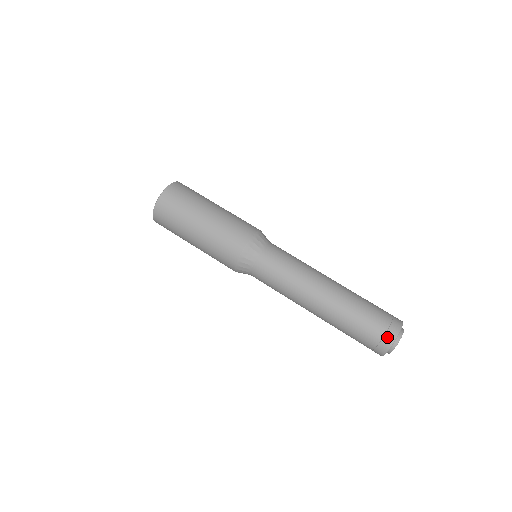
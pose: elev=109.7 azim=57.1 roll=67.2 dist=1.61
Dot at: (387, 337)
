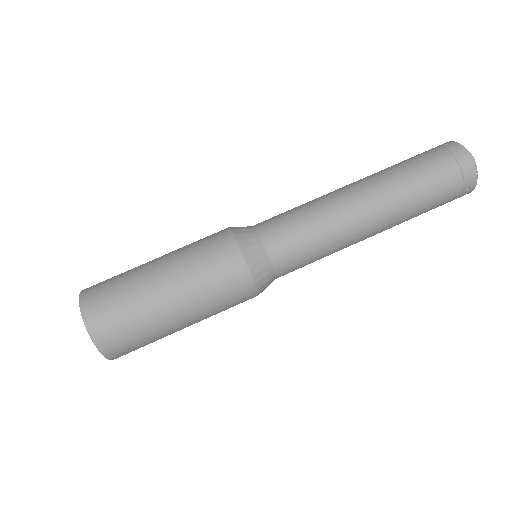
Dot at: (465, 194)
